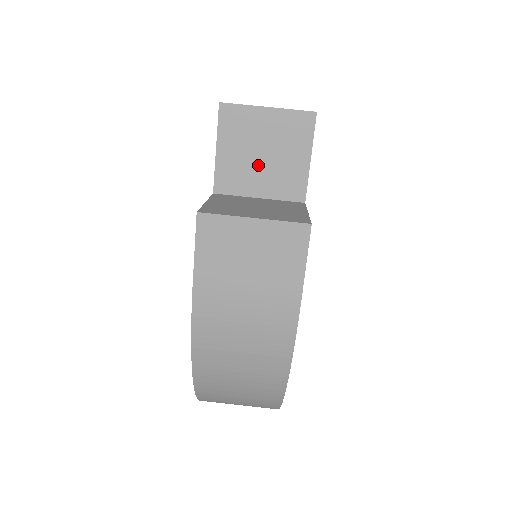
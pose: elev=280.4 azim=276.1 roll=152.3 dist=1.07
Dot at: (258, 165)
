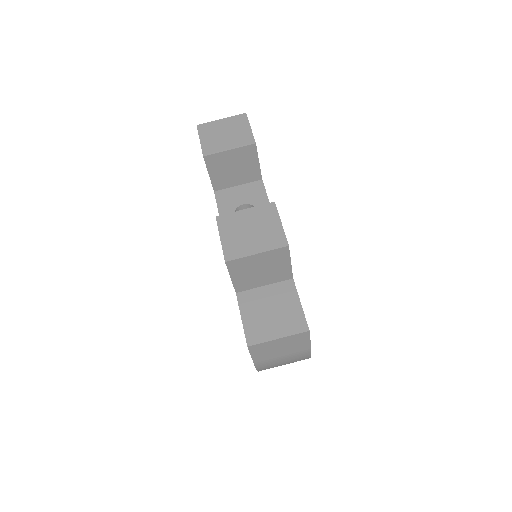
Dot at: (259, 275)
